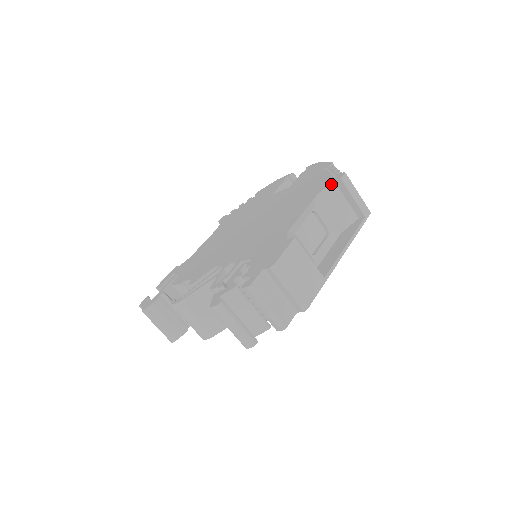
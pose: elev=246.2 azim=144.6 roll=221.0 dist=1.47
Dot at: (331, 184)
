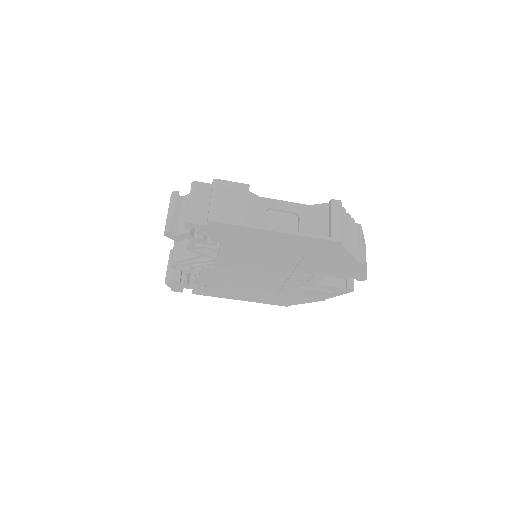
Dot at: (325, 204)
